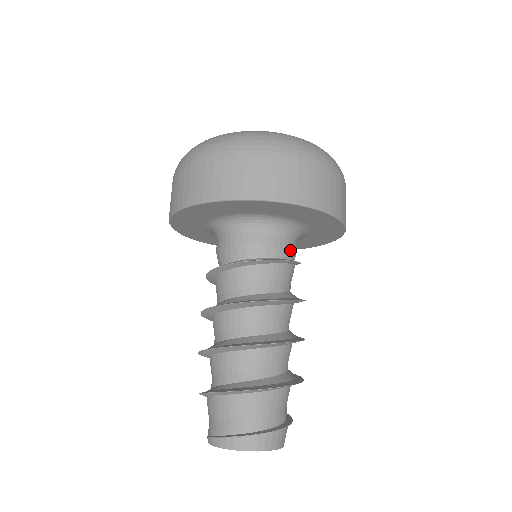
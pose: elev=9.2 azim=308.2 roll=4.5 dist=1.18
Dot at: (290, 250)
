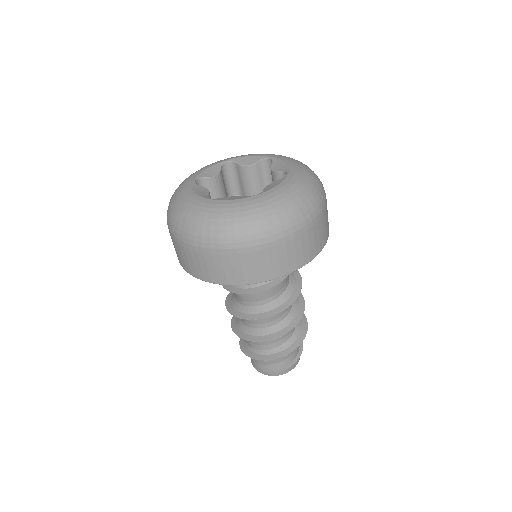
Dot at: occluded
